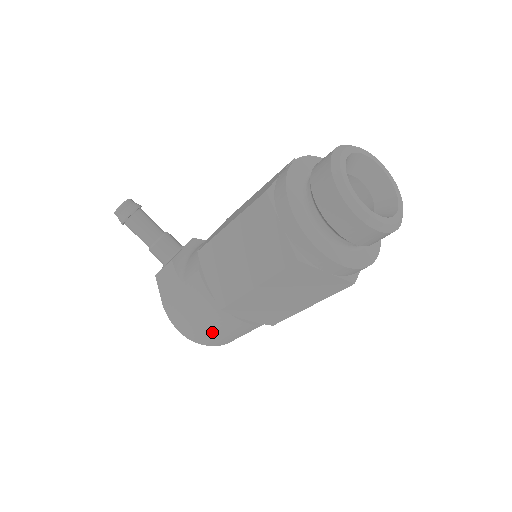
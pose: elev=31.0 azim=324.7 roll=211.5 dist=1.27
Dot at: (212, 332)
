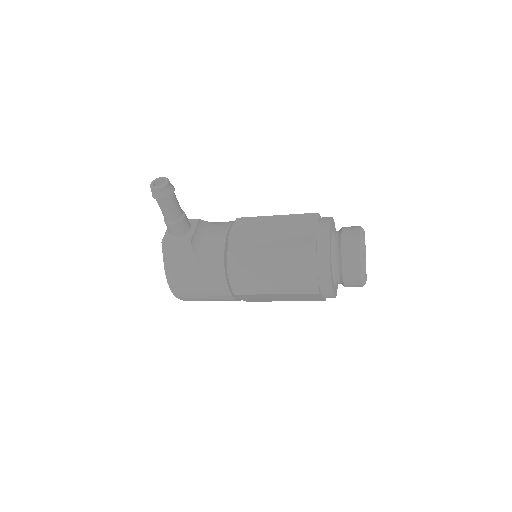
Dot at: (202, 298)
